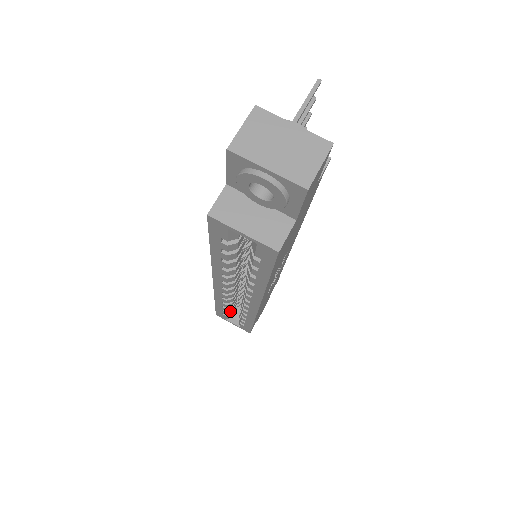
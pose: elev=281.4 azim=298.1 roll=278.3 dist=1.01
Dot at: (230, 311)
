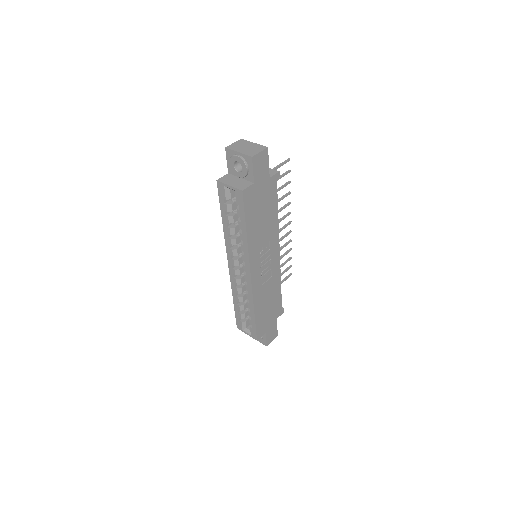
Dot at: (243, 313)
